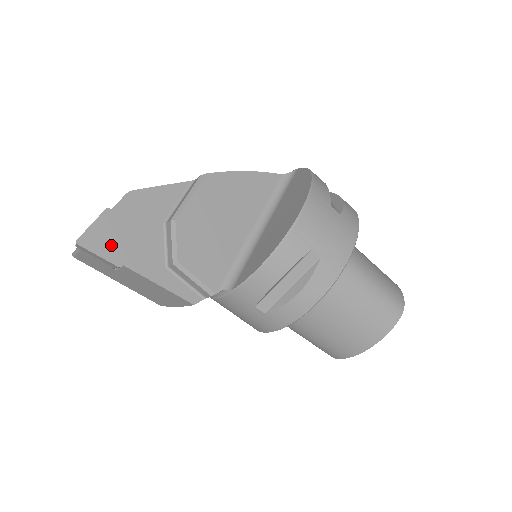
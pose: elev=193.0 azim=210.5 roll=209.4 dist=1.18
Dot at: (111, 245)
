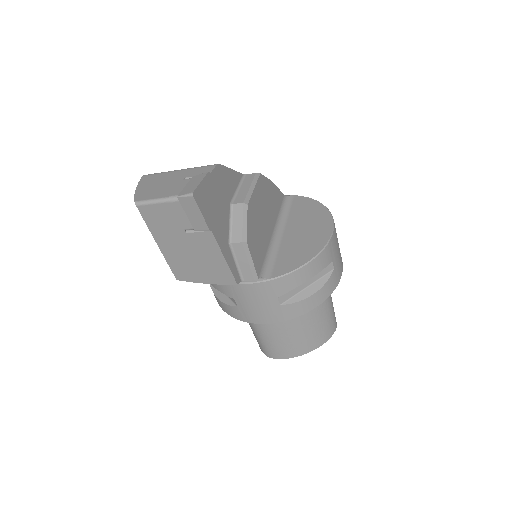
Dot at: (208, 208)
